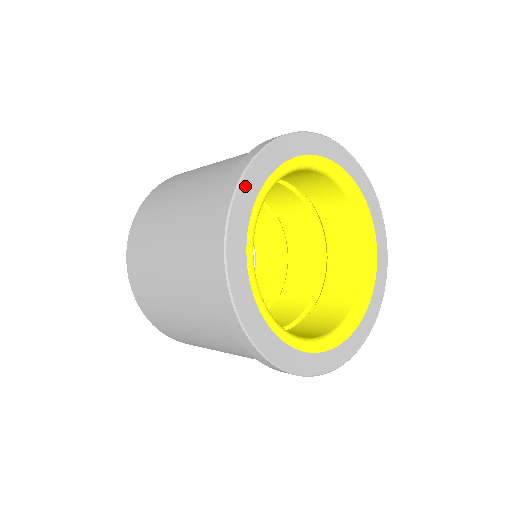
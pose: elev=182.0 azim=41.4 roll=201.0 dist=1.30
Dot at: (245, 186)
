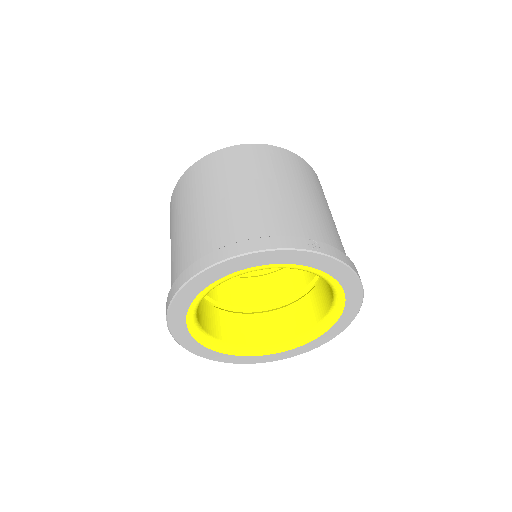
Dot at: (239, 260)
